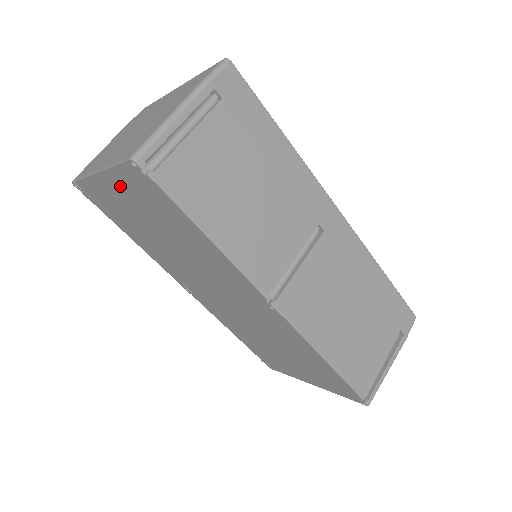
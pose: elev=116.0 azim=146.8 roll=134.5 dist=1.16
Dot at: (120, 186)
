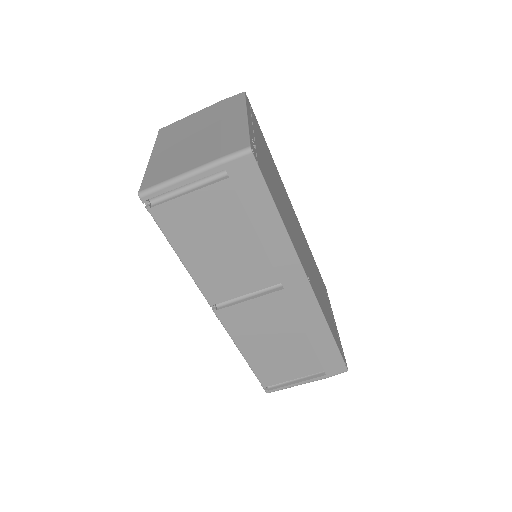
Dot at: occluded
